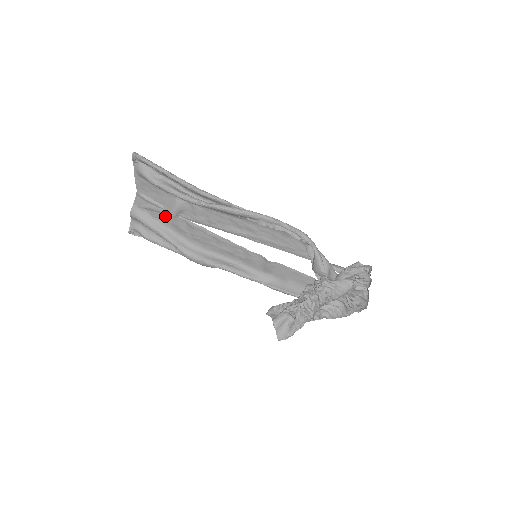
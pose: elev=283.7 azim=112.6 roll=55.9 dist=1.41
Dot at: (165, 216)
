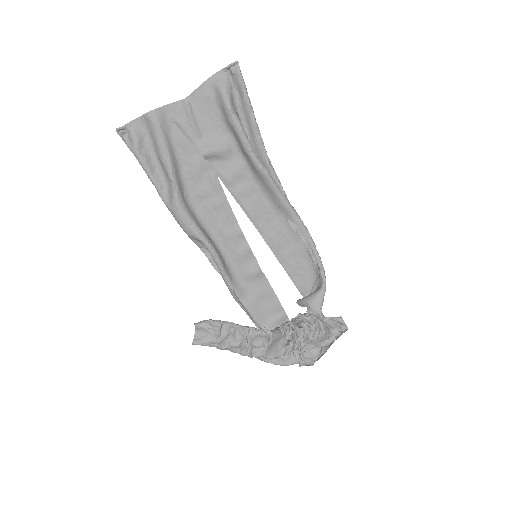
Dot at: (191, 147)
